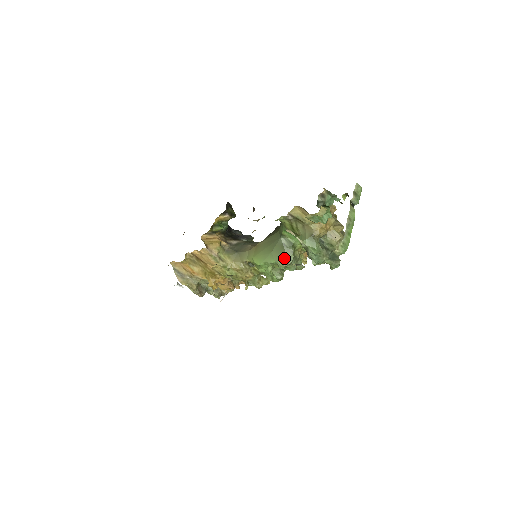
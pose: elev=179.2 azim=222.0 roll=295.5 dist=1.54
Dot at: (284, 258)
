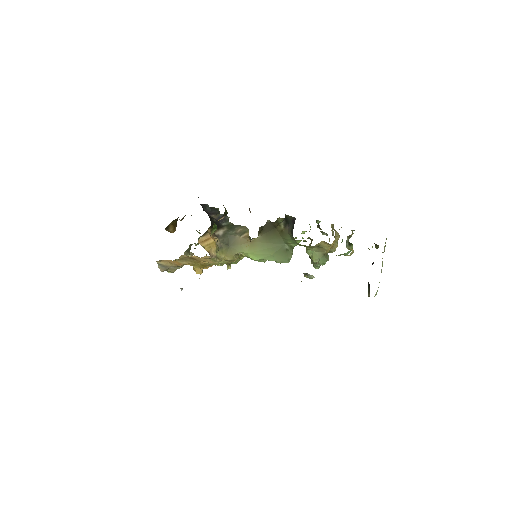
Dot at: (285, 259)
